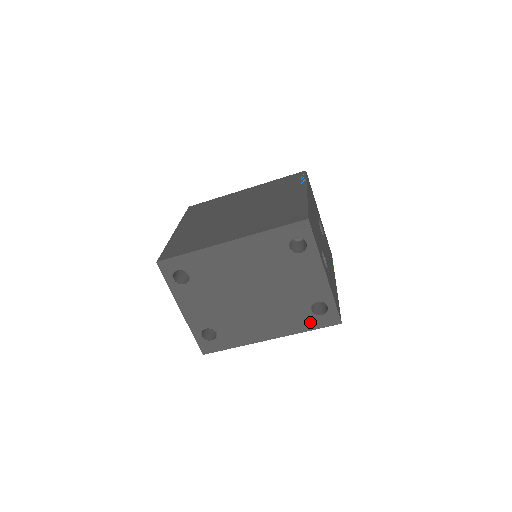
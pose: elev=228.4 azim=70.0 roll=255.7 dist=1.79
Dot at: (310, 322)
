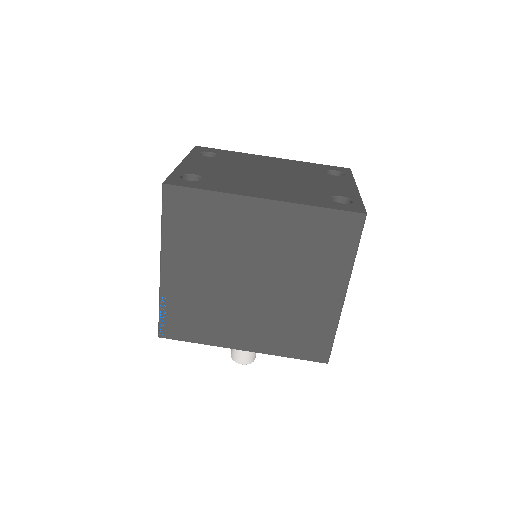
Dot at: (326, 203)
